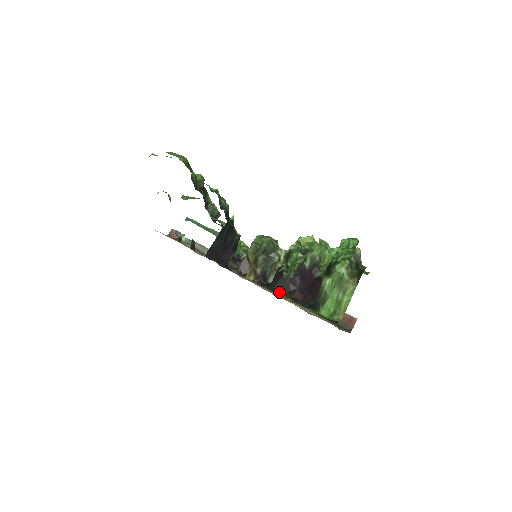
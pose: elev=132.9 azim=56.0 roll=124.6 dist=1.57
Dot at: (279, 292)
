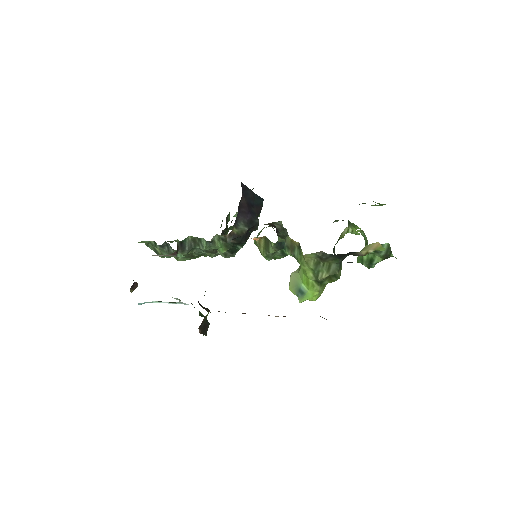
Dot at: occluded
